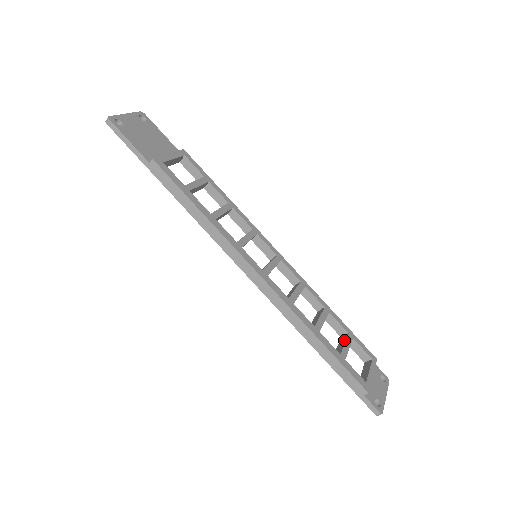
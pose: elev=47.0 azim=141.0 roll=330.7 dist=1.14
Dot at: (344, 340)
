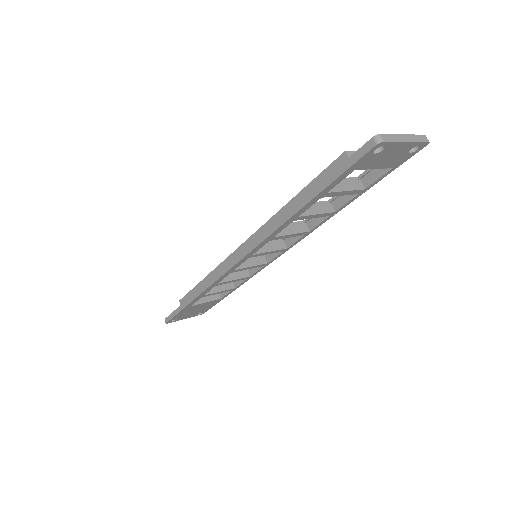
Dot at: occluded
